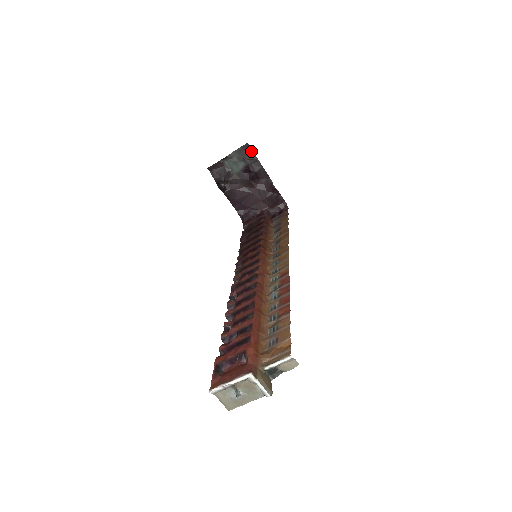
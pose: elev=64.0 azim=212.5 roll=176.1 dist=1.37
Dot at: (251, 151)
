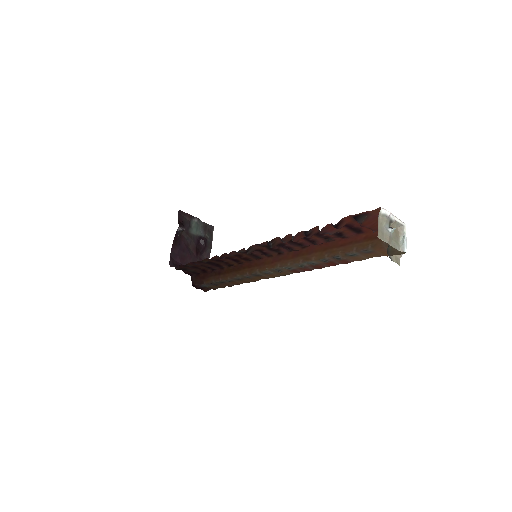
Dot at: (212, 233)
